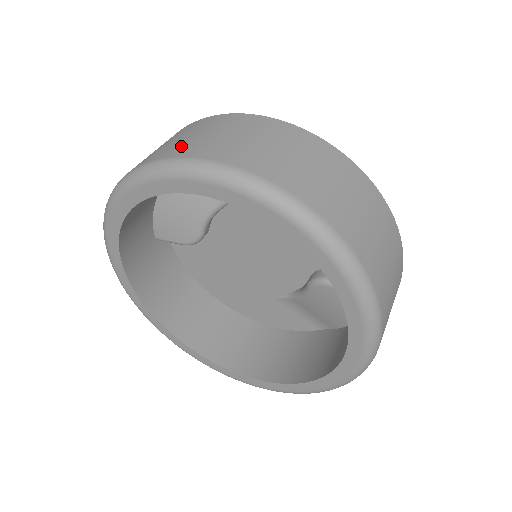
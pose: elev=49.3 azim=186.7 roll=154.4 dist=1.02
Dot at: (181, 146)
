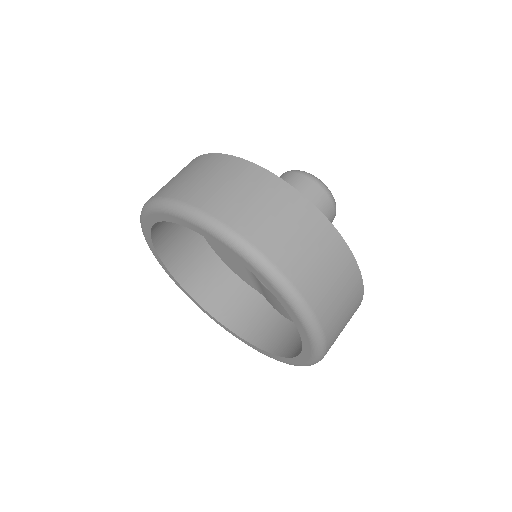
Dot at: (276, 241)
